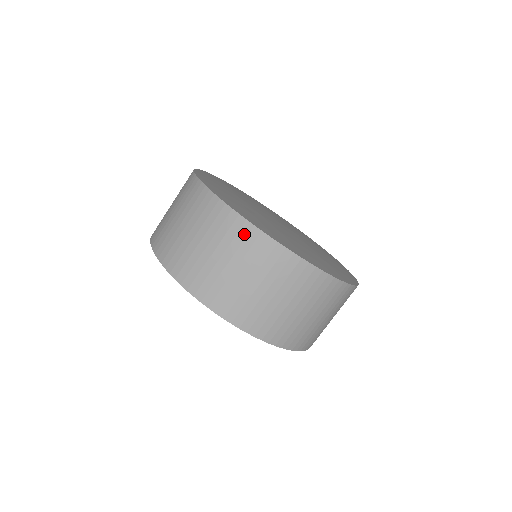
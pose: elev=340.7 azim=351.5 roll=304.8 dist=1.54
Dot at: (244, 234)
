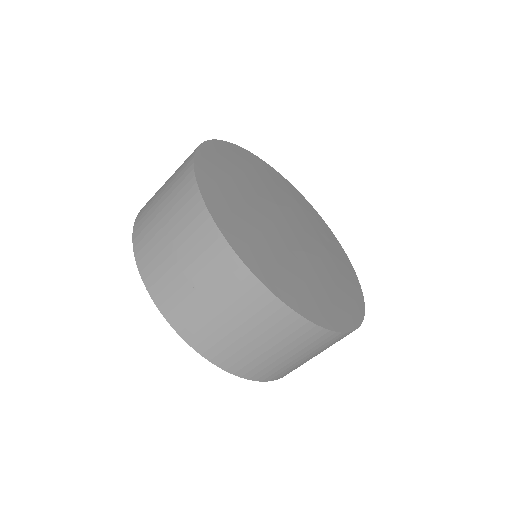
Dot at: (185, 170)
